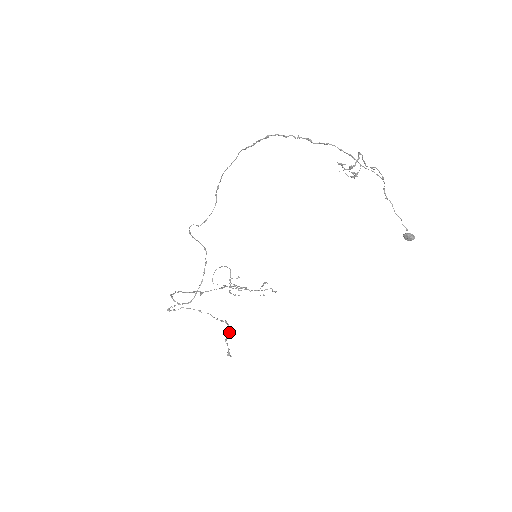
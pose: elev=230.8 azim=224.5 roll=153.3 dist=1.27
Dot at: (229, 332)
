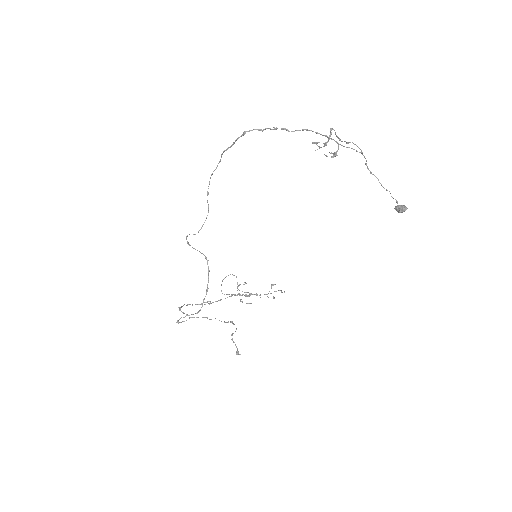
Dot at: (235, 331)
